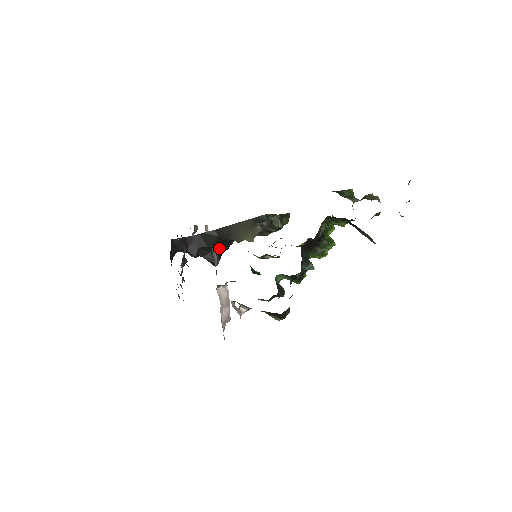
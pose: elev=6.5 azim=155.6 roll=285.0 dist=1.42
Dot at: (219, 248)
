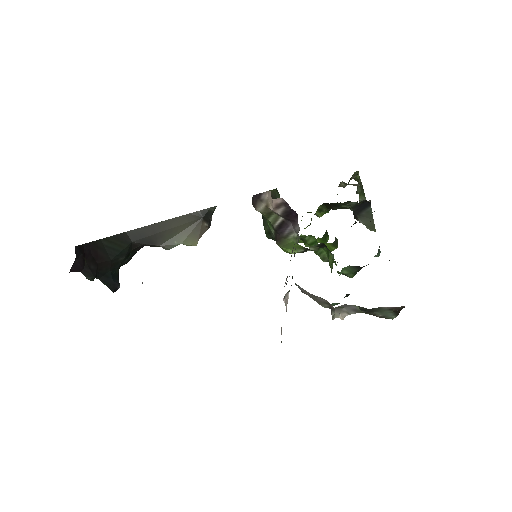
Dot at: (120, 263)
